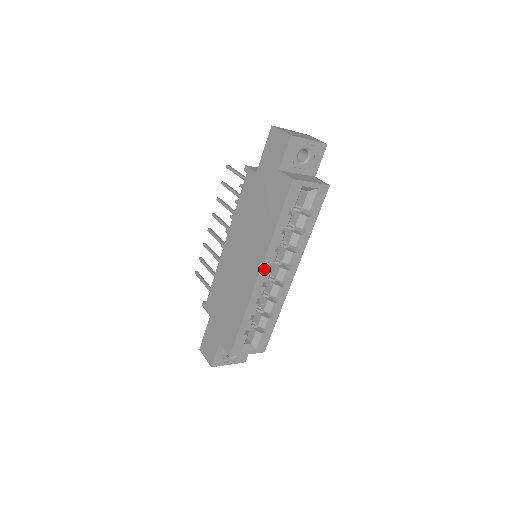
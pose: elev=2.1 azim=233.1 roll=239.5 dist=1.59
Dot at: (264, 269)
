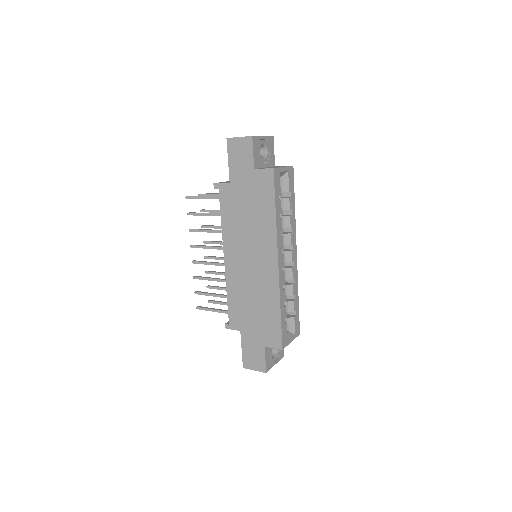
Dot at: (279, 256)
